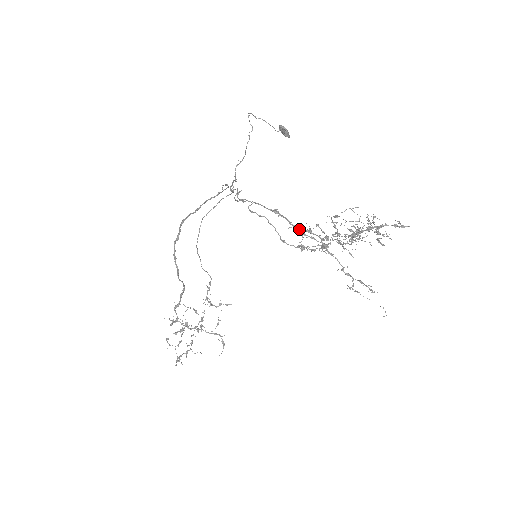
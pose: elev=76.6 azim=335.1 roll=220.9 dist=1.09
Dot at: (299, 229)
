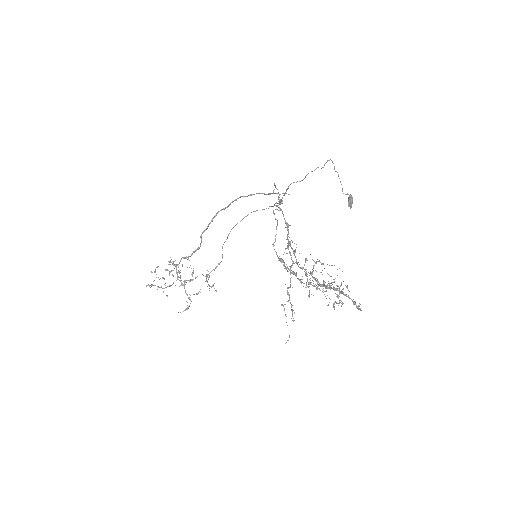
Dot at: (288, 243)
